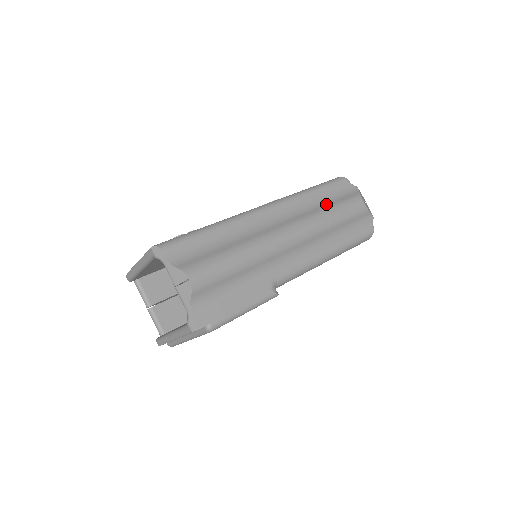
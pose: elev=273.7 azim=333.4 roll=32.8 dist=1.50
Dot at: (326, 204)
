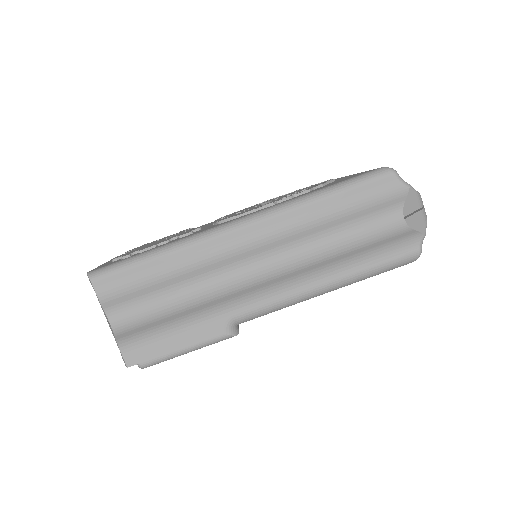
Dot at: (336, 220)
